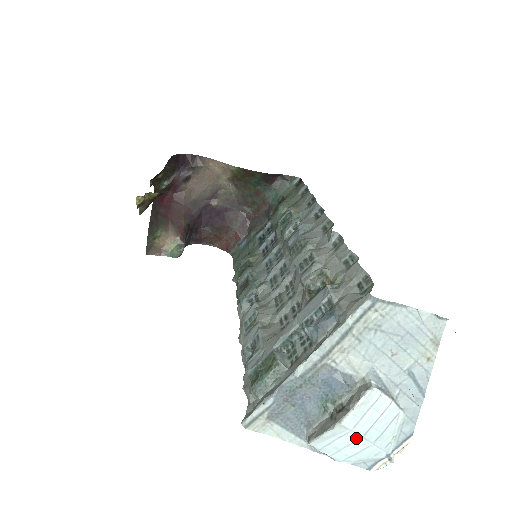
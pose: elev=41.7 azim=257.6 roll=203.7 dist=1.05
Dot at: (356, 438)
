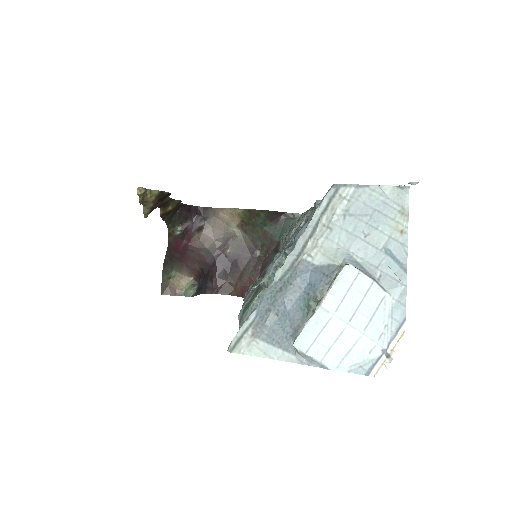
Dot at: (342, 326)
